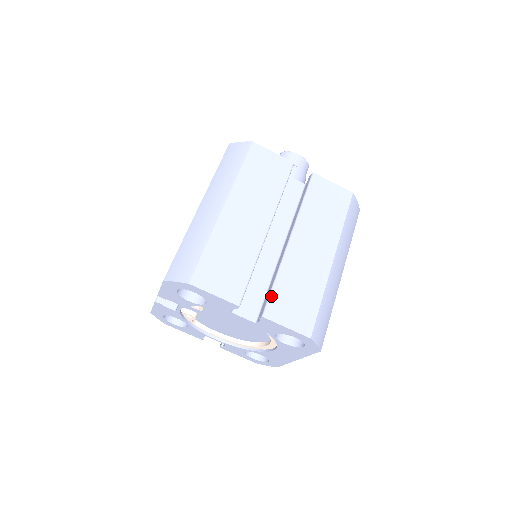
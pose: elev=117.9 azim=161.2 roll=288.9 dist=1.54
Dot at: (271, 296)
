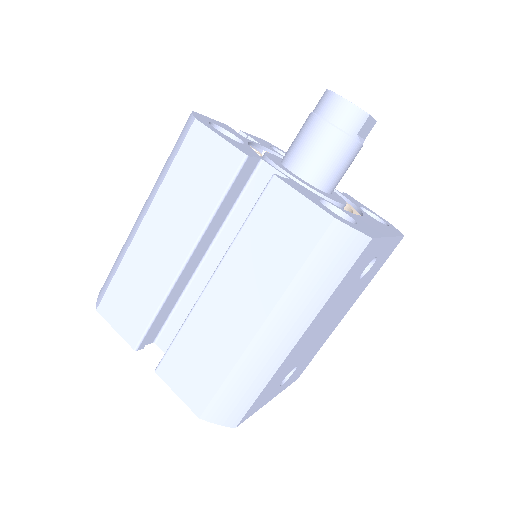
Dot at: (168, 351)
